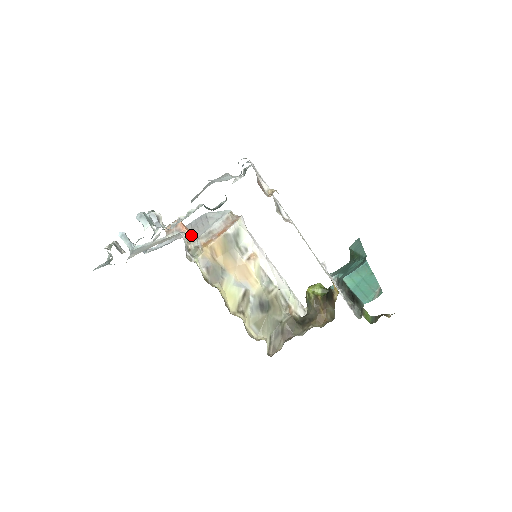
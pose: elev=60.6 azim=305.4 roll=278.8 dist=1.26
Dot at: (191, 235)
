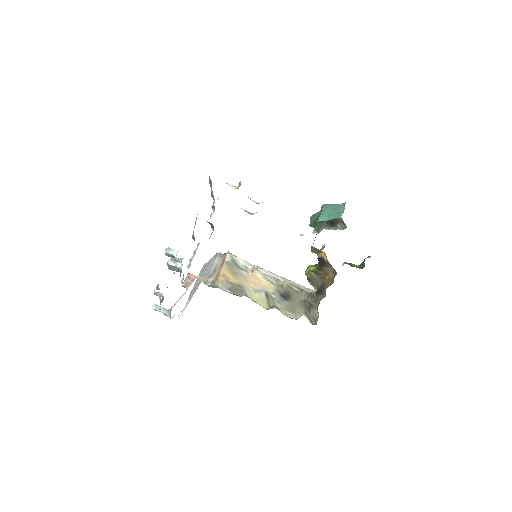
Dot at: (203, 278)
